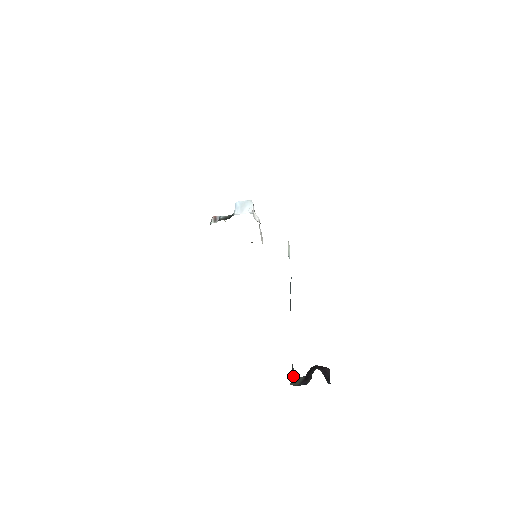
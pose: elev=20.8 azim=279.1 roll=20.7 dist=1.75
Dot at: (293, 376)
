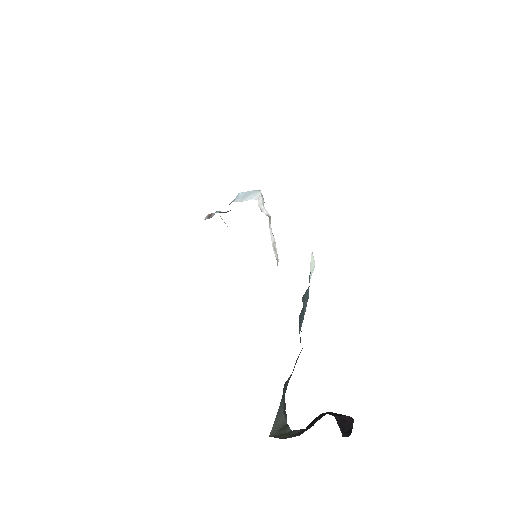
Dot at: (281, 425)
